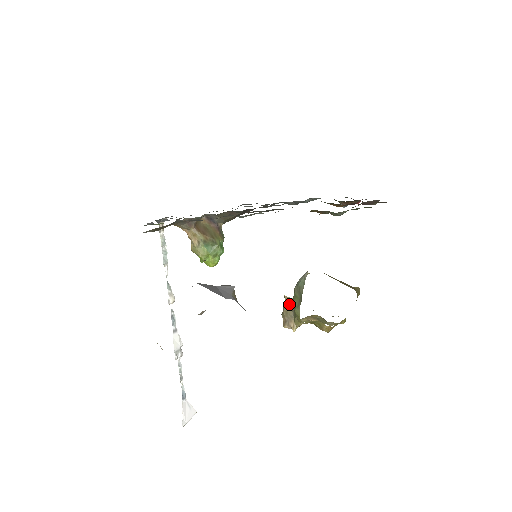
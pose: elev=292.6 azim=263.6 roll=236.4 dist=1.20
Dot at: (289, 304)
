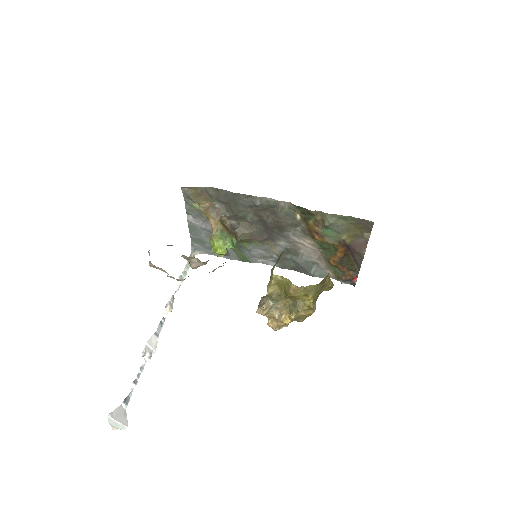
Dot at: occluded
